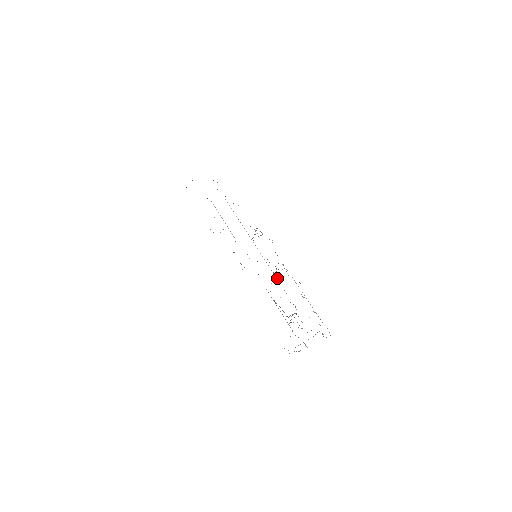
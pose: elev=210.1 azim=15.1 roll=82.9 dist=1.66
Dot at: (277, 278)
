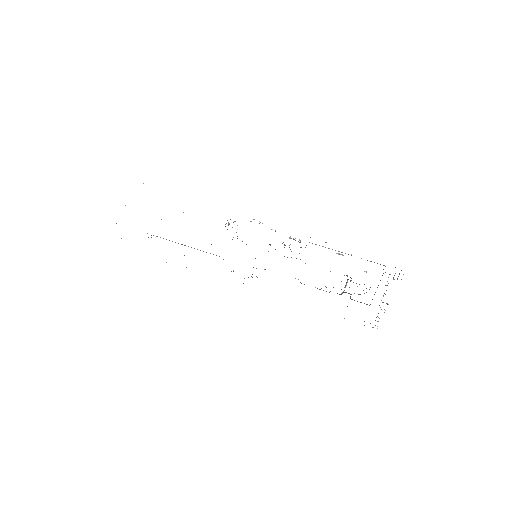
Dot at: occluded
